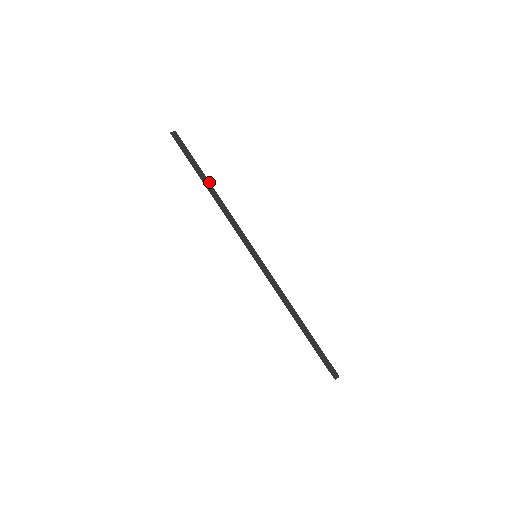
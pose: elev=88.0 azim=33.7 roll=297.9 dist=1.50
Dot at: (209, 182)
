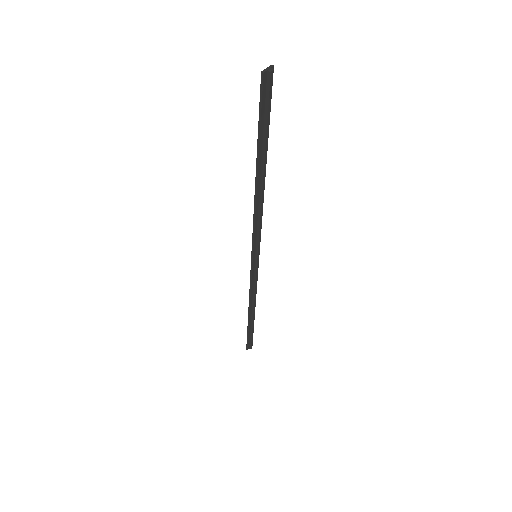
Dot at: (265, 167)
